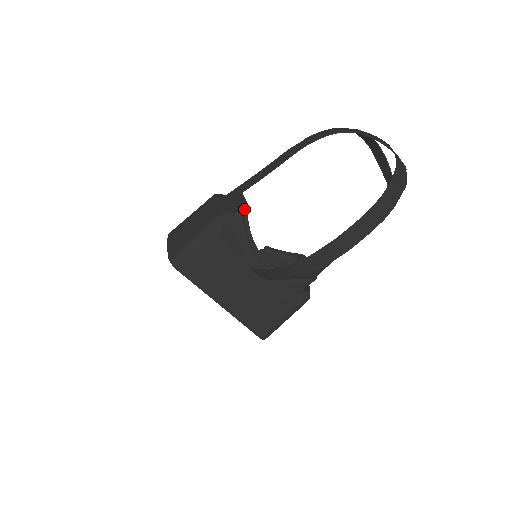
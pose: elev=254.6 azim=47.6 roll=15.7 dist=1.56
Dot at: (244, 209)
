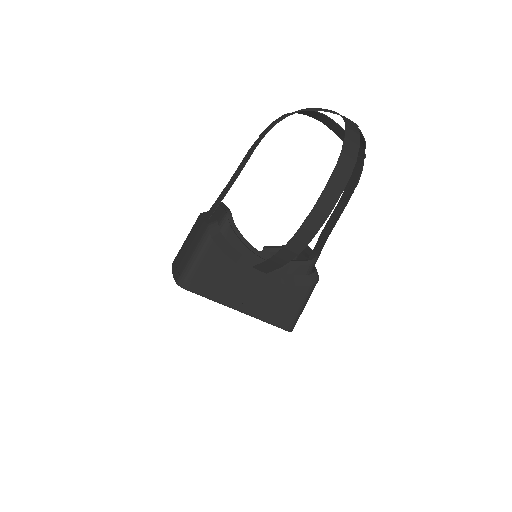
Dot at: (227, 214)
